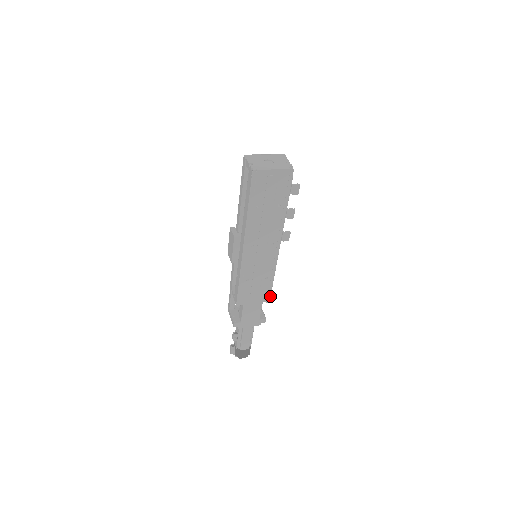
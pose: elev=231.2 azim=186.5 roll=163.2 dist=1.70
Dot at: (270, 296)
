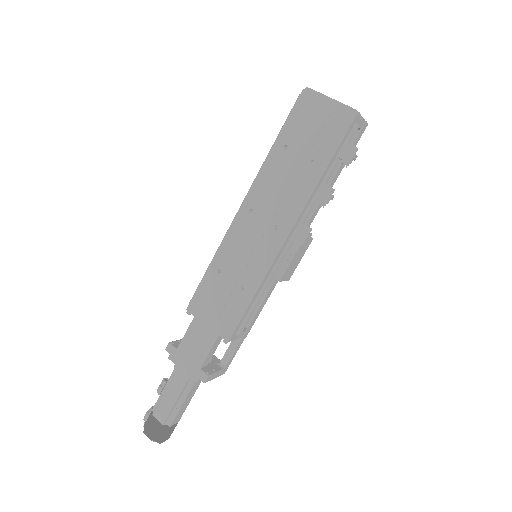
Dot at: (233, 331)
